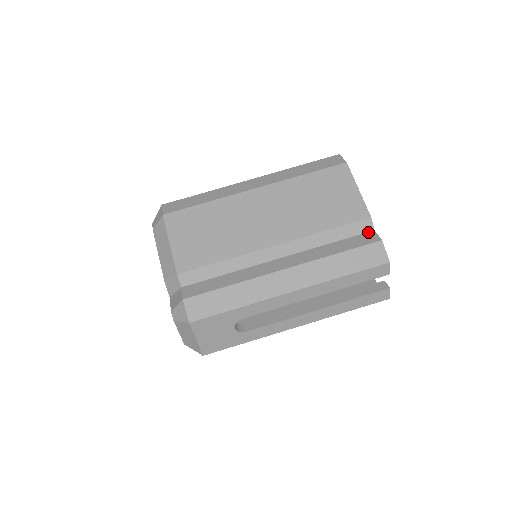
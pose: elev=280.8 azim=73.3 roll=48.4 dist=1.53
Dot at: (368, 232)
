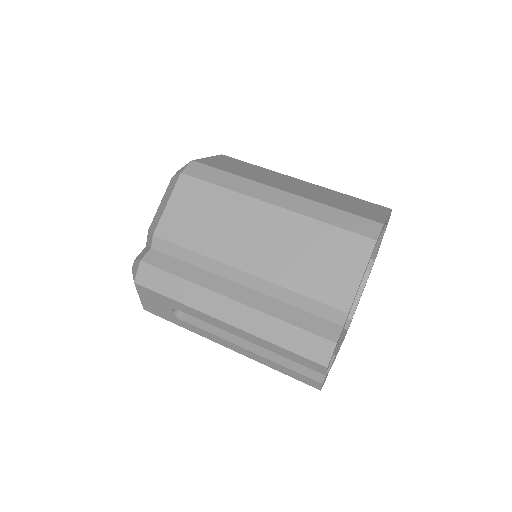
Dot at: (336, 324)
